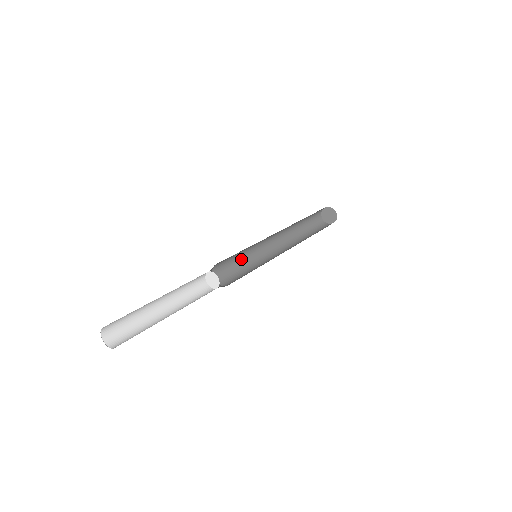
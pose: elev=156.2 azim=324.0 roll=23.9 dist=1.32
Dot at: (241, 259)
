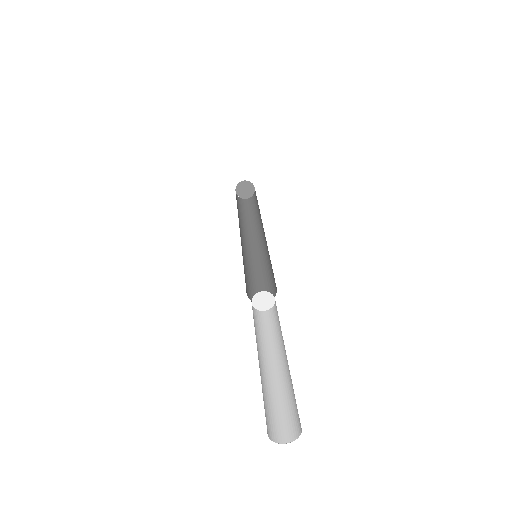
Dot at: (251, 273)
